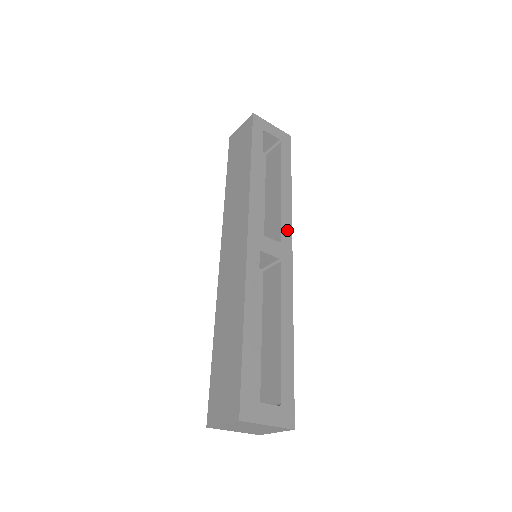
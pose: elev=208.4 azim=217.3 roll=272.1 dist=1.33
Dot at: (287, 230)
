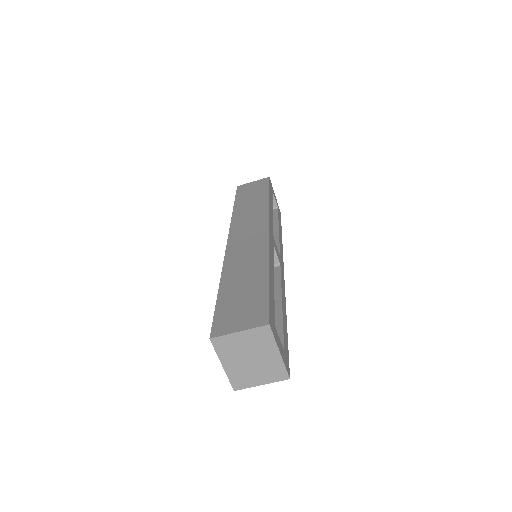
Dot at: occluded
